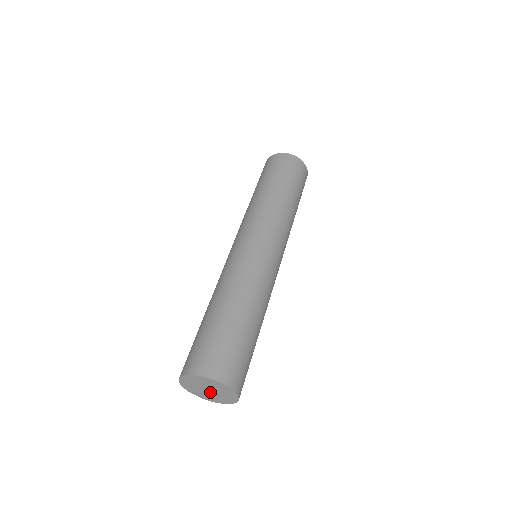
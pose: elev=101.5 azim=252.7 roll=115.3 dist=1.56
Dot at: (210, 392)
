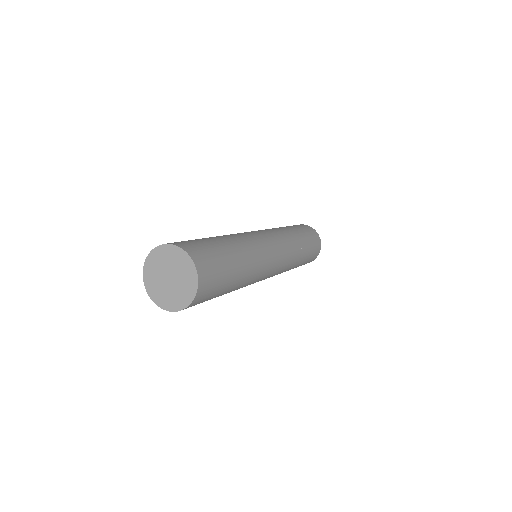
Dot at: (168, 283)
